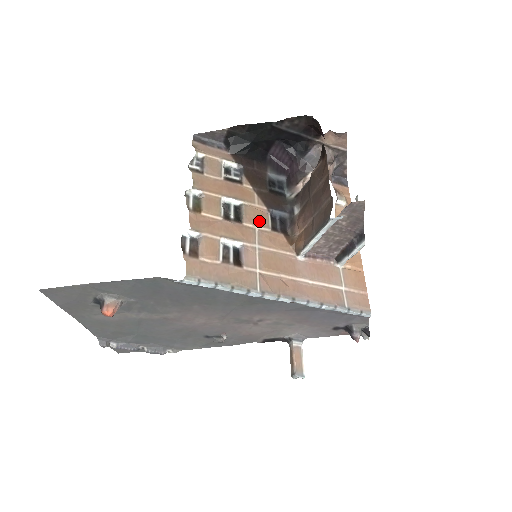
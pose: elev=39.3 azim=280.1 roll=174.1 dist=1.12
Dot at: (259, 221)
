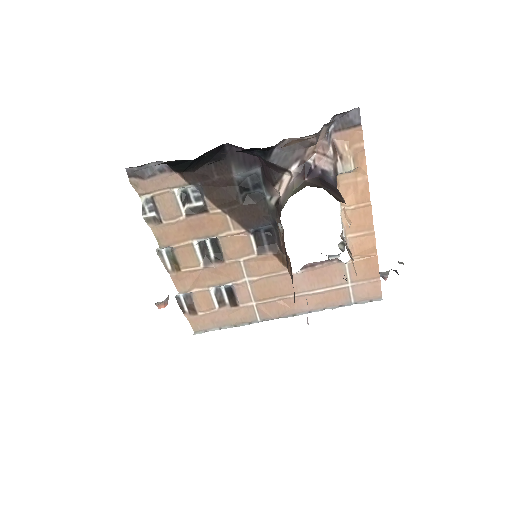
Dot at: (241, 251)
